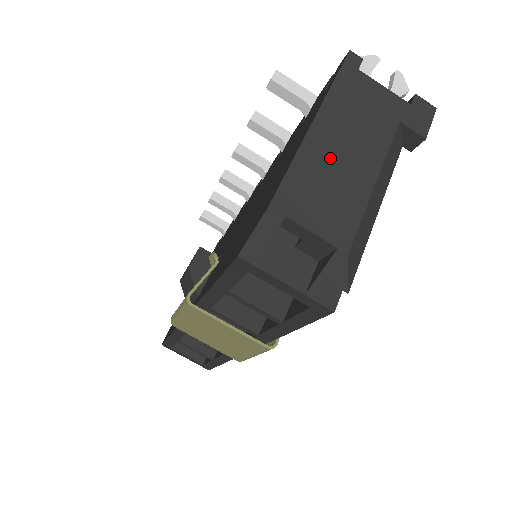
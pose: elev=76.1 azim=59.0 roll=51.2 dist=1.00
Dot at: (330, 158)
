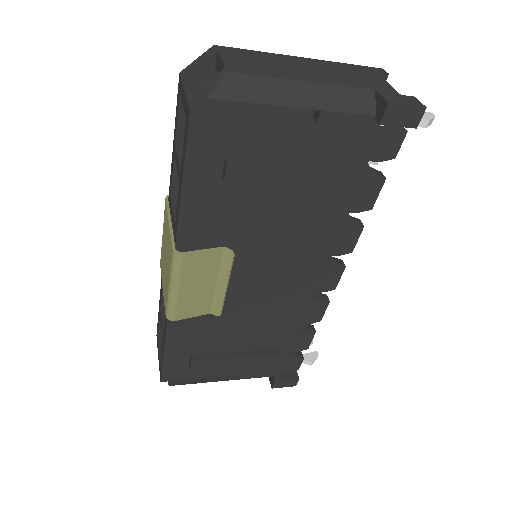
Dot at: (288, 64)
